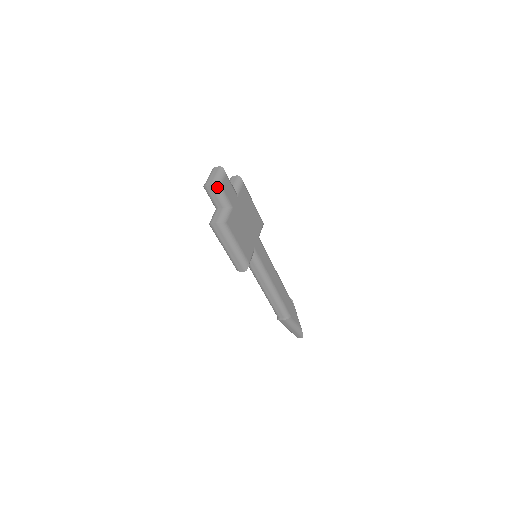
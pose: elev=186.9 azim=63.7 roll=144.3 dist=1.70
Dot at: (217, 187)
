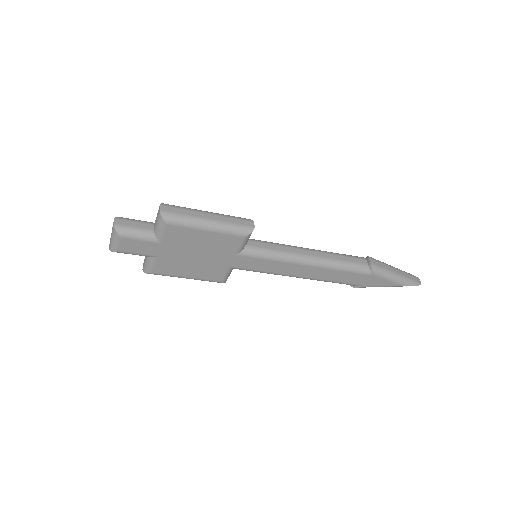
Dot at: occluded
